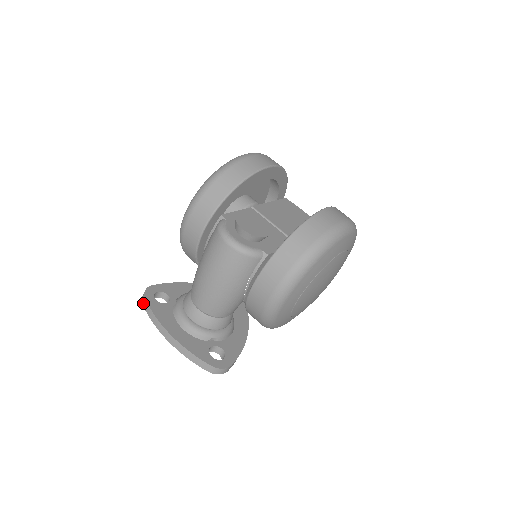
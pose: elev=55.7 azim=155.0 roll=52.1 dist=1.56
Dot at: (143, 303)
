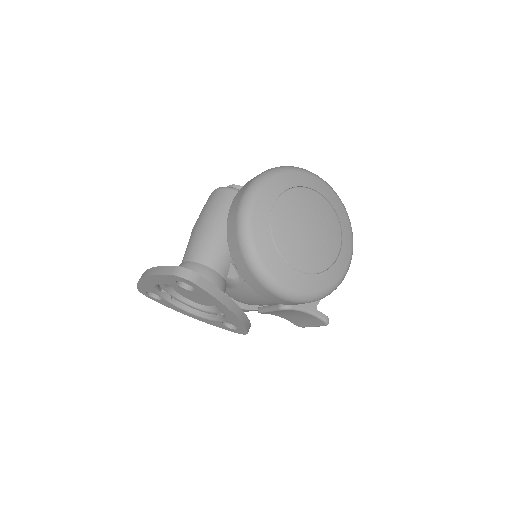
Dot at: occluded
